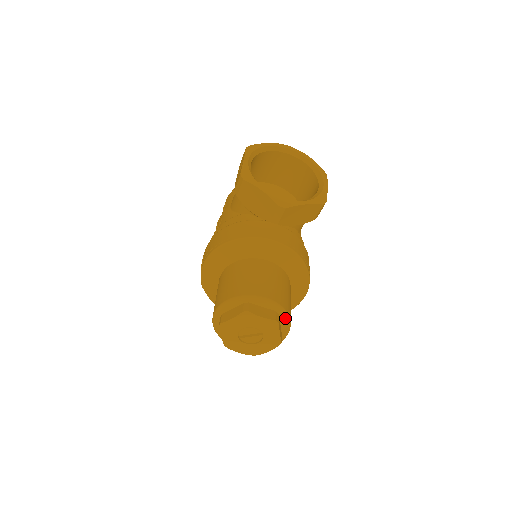
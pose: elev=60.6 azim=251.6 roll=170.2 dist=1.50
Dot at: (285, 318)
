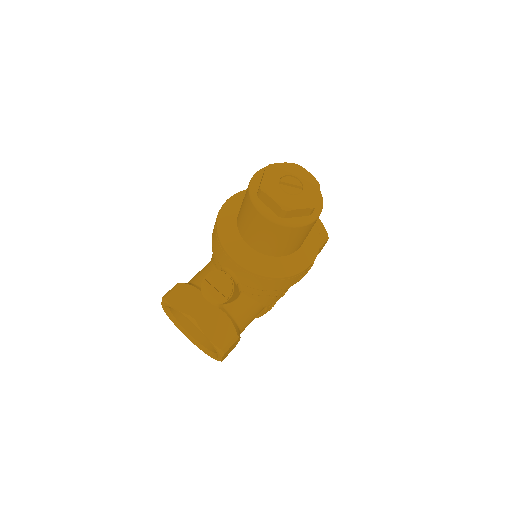
Dot at: (320, 199)
